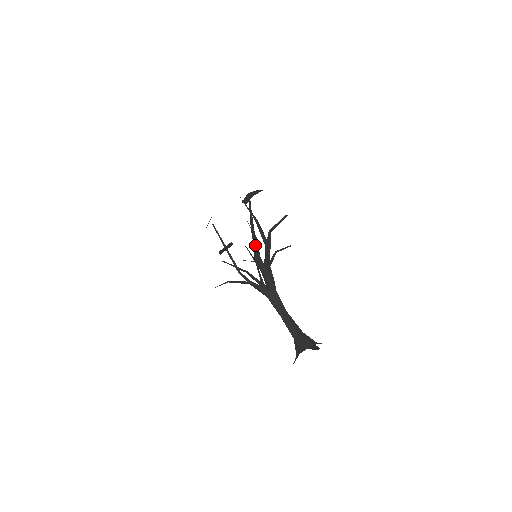
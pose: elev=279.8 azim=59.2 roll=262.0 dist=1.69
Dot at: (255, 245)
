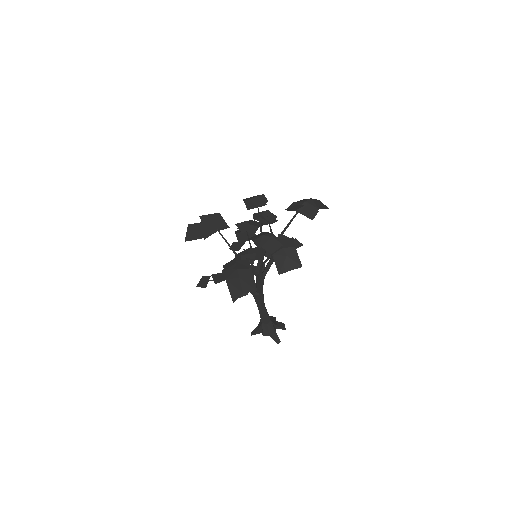
Dot at: occluded
